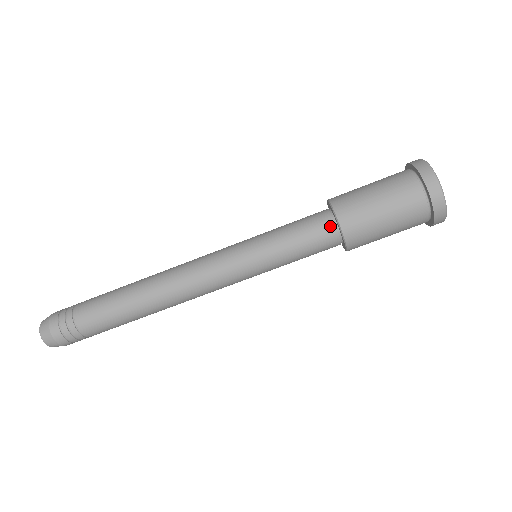
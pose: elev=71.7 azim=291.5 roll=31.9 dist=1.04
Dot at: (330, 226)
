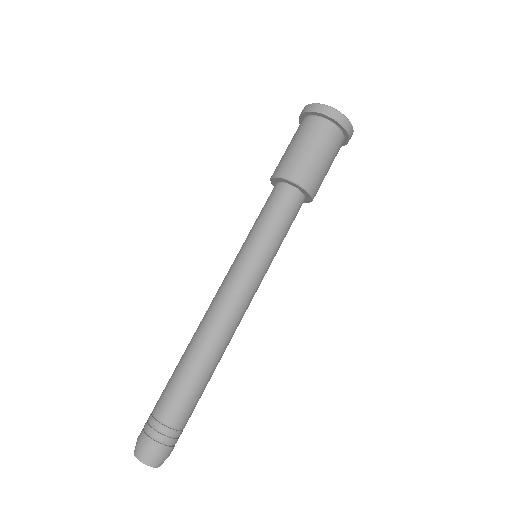
Dot at: (275, 187)
